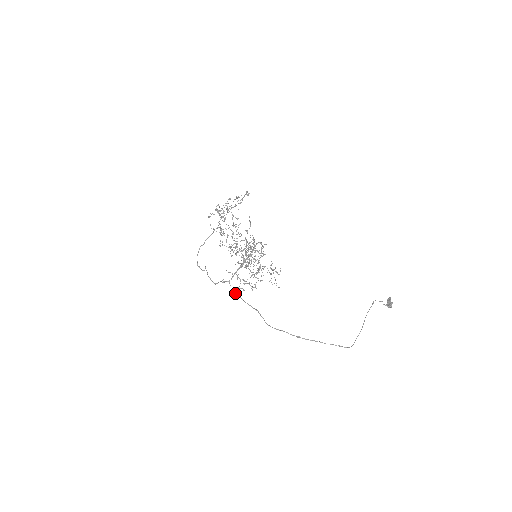
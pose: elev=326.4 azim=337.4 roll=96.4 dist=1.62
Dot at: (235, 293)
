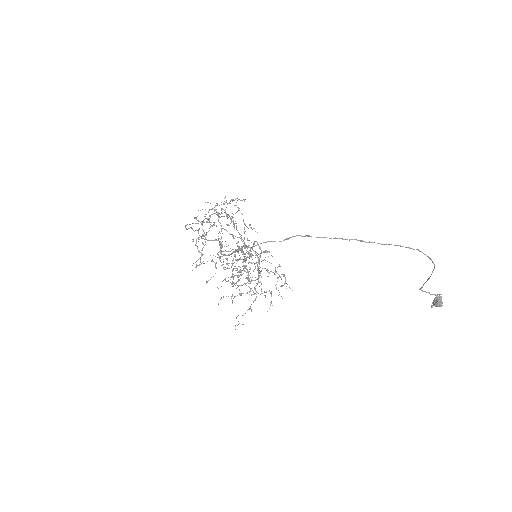
Dot at: occluded
